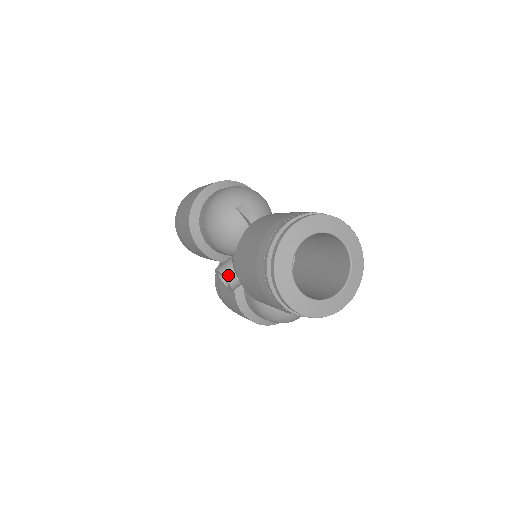
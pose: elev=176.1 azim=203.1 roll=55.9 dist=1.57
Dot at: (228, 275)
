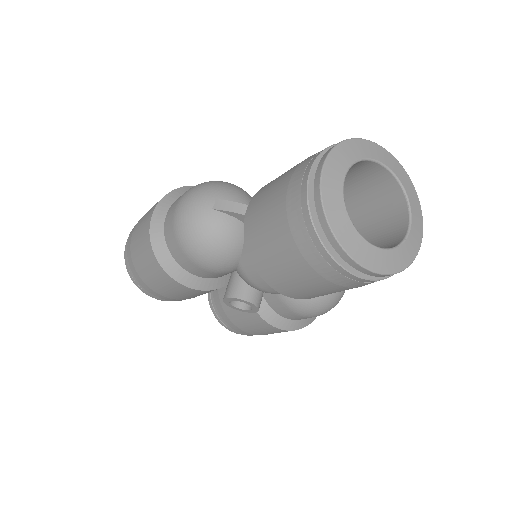
Dot at: (245, 295)
